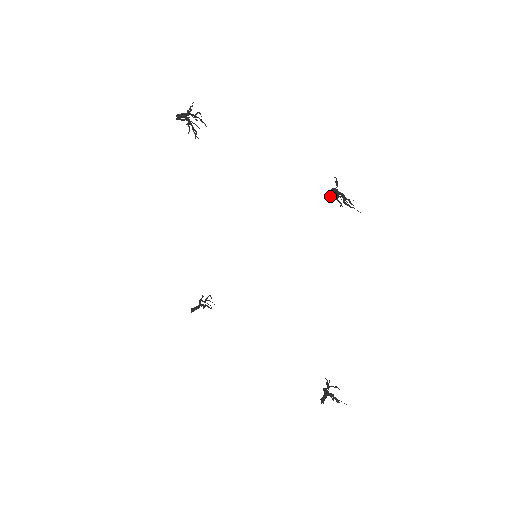
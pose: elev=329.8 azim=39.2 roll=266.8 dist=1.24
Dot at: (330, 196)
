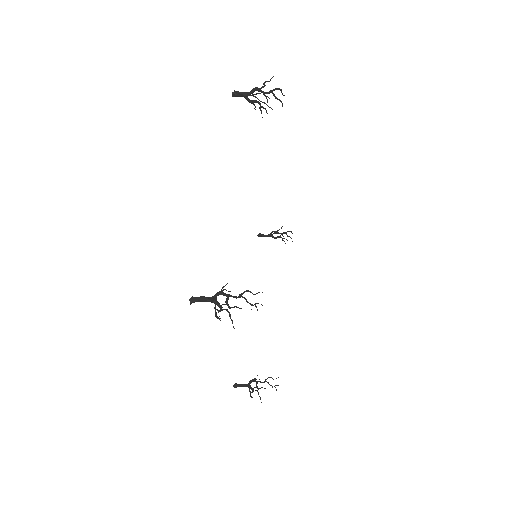
Dot at: (197, 300)
